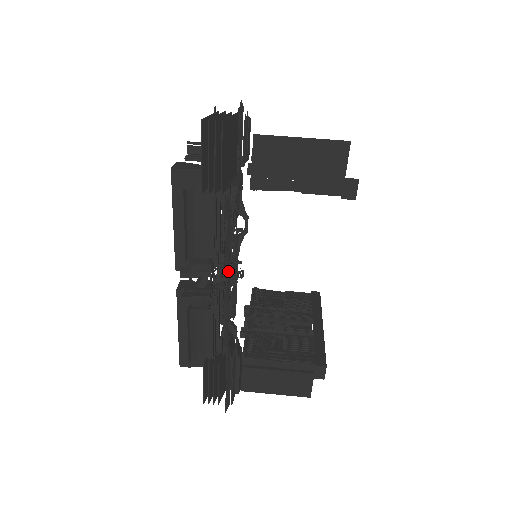
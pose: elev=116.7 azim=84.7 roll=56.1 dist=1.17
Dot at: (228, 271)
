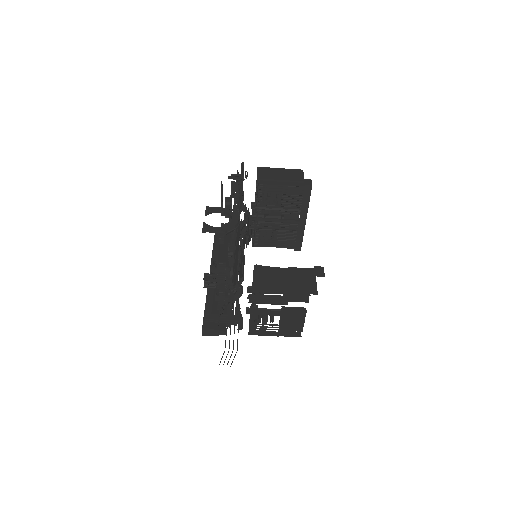
Dot at: occluded
